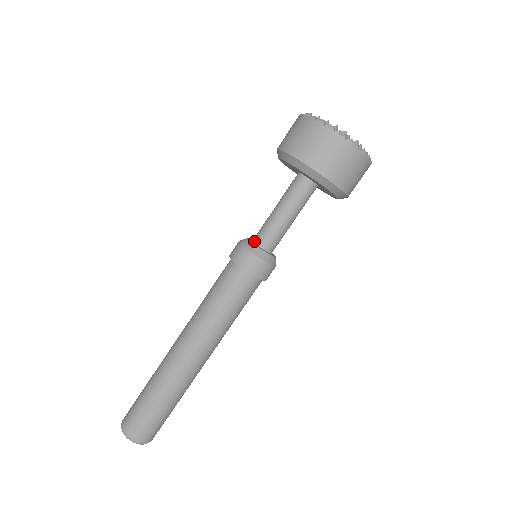
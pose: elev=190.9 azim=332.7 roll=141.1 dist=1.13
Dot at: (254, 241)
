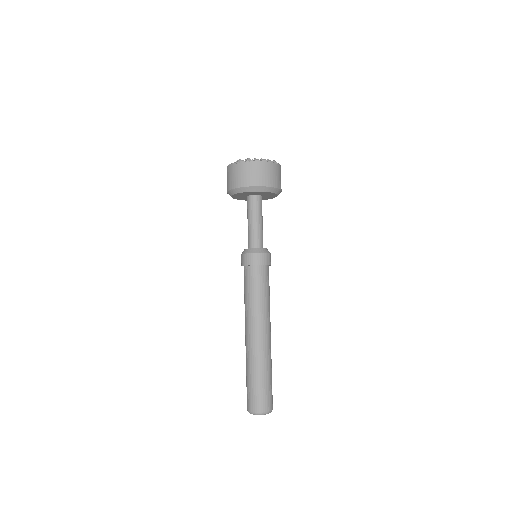
Dot at: (255, 247)
